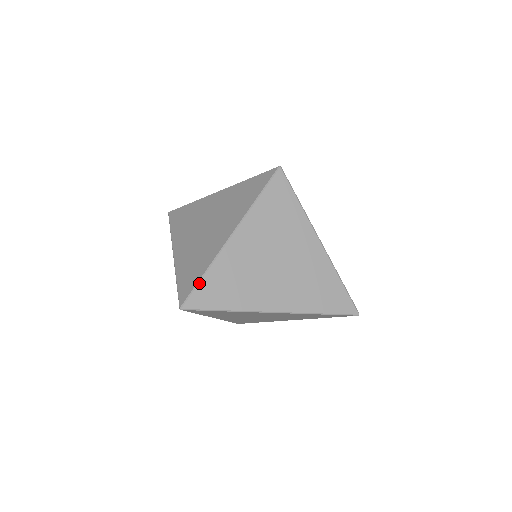
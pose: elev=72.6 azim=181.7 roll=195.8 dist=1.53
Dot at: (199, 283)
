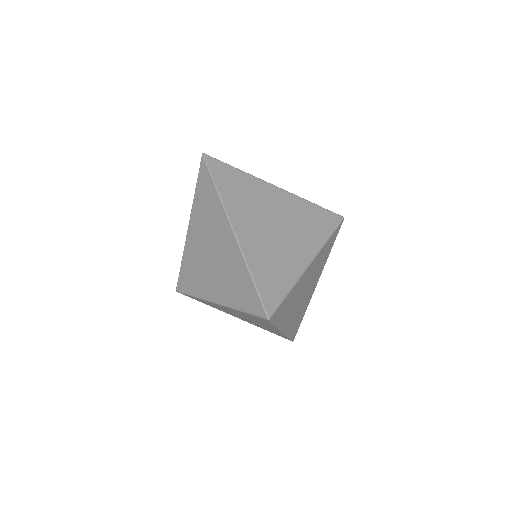
Dot at: (229, 165)
